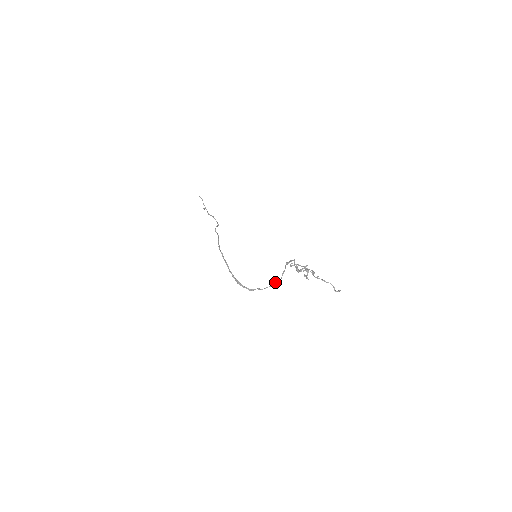
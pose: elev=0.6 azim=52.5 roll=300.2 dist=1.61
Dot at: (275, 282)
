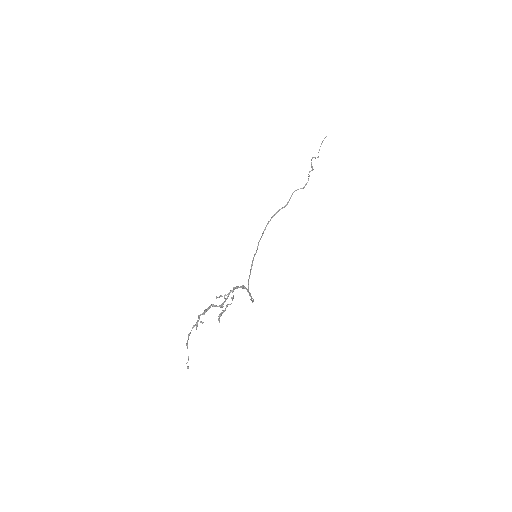
Dot at: (252, 300)
